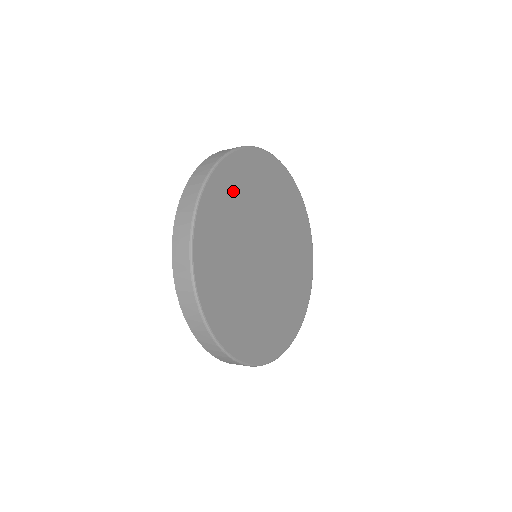
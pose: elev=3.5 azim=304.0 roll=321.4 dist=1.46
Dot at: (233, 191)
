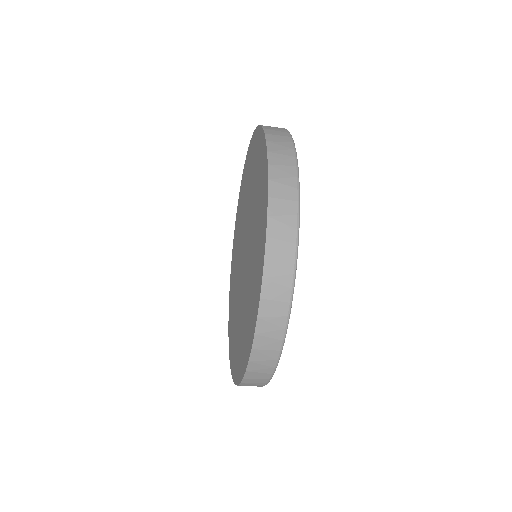
Dot at: occluded
